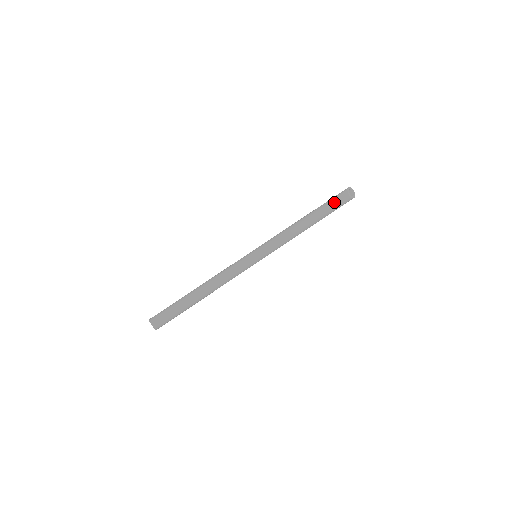
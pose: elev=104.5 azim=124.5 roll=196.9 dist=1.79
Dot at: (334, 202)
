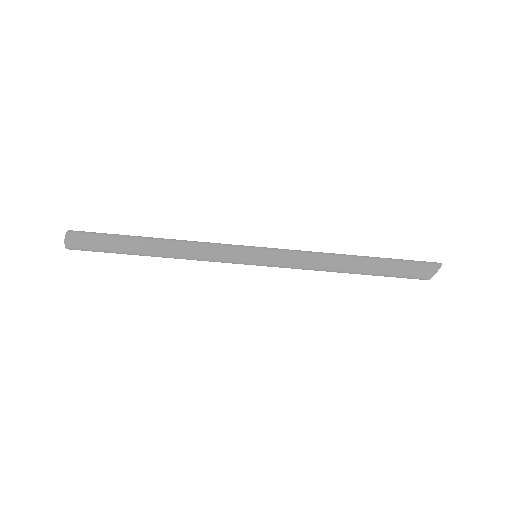
Dot at: (404, 273)
